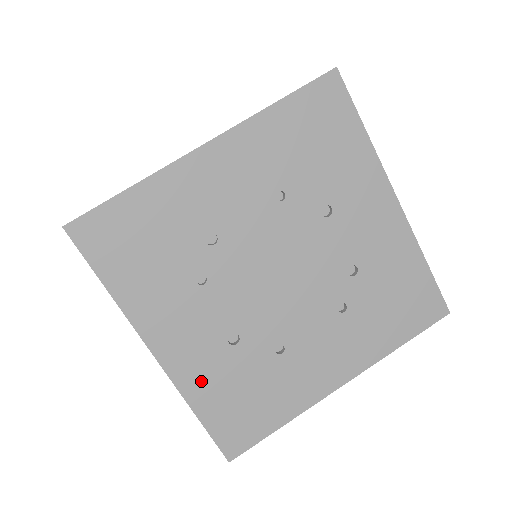
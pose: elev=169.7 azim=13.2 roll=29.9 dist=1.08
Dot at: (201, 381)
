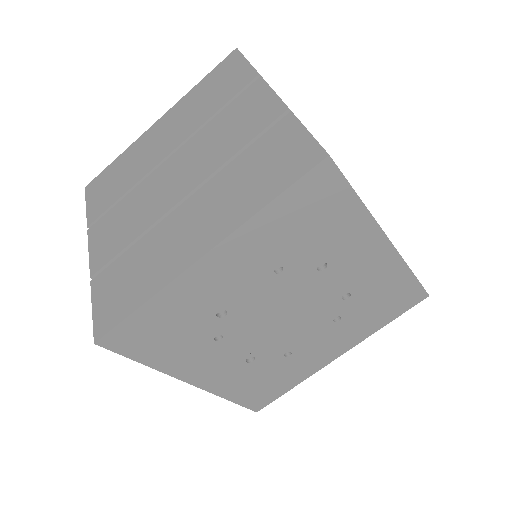
Dot at: (229, 385)
